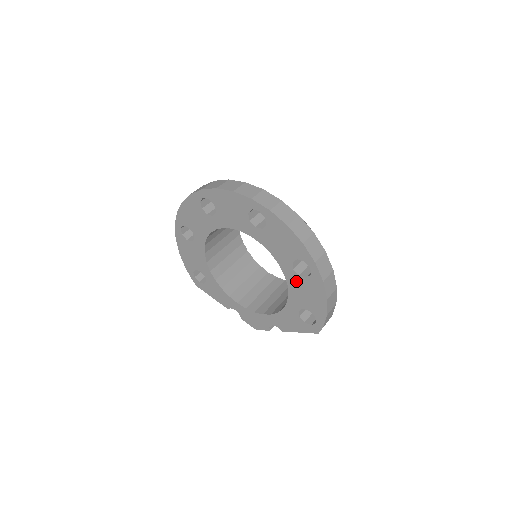
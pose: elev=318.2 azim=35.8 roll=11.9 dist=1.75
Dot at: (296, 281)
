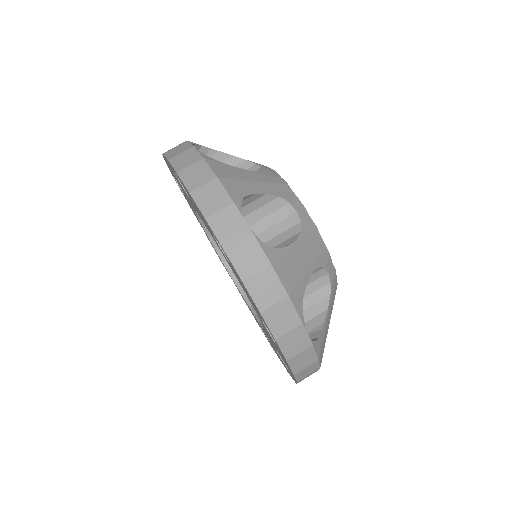
Dot at: (272, 344)
